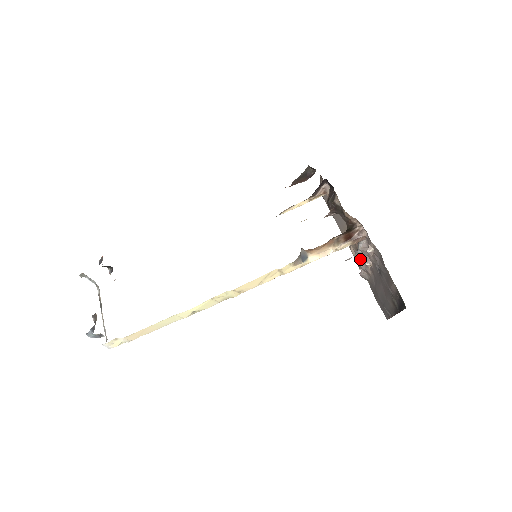
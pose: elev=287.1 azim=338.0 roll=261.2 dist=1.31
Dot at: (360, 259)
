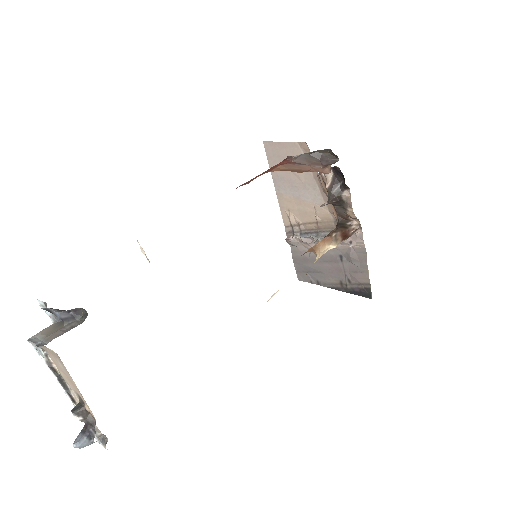
Dot at: occluded
